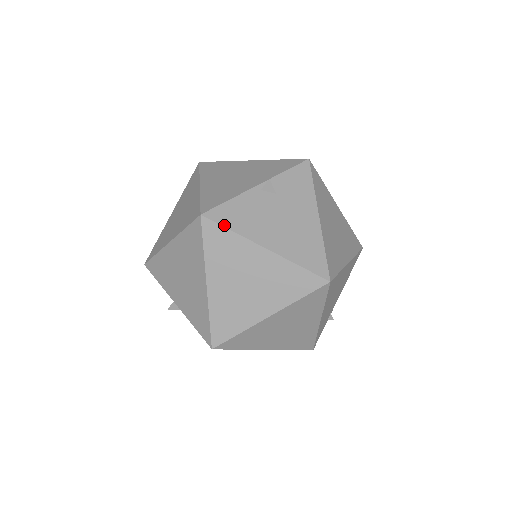
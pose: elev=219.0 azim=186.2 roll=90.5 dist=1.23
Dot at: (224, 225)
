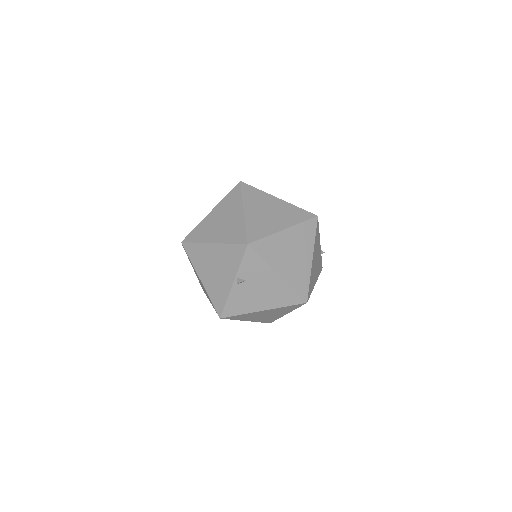
Dot at: (235, 315)
